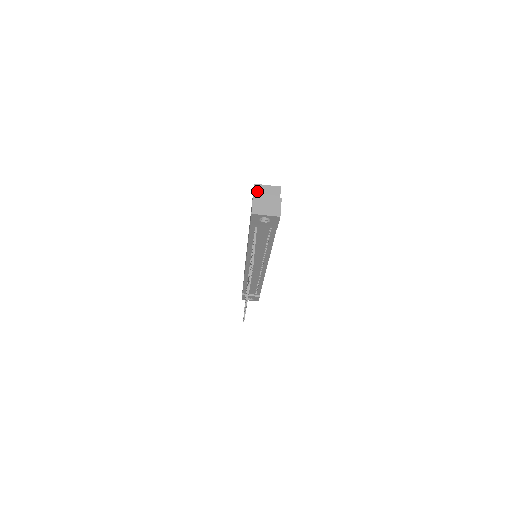
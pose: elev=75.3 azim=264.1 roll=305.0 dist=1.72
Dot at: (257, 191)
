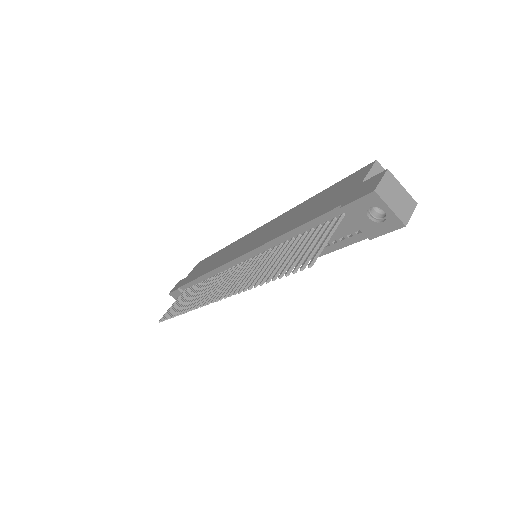
Dot at: (376, 172)
